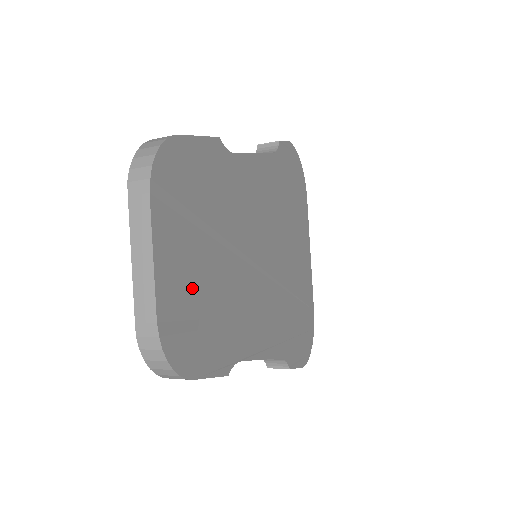
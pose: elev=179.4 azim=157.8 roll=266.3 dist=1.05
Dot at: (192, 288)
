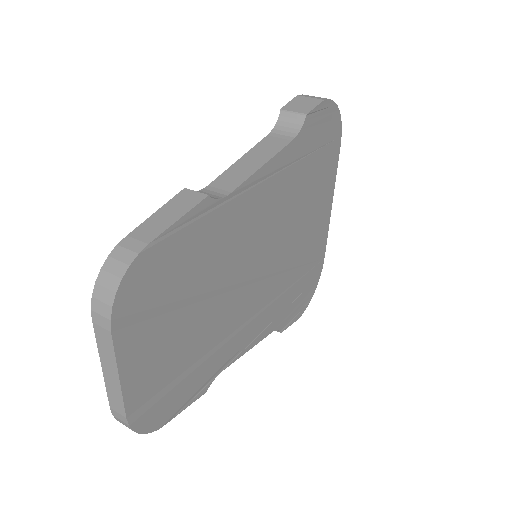
Dot at: (166, 364)
